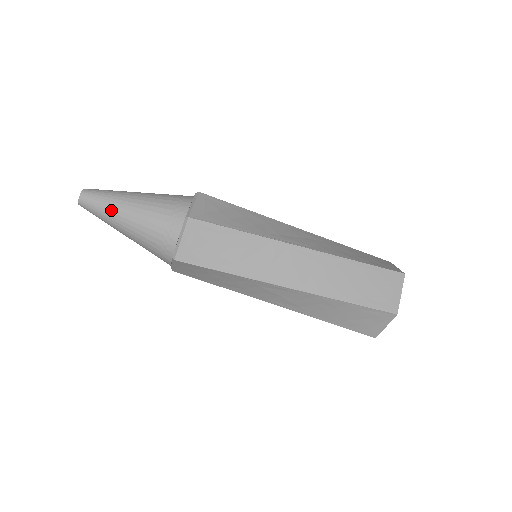
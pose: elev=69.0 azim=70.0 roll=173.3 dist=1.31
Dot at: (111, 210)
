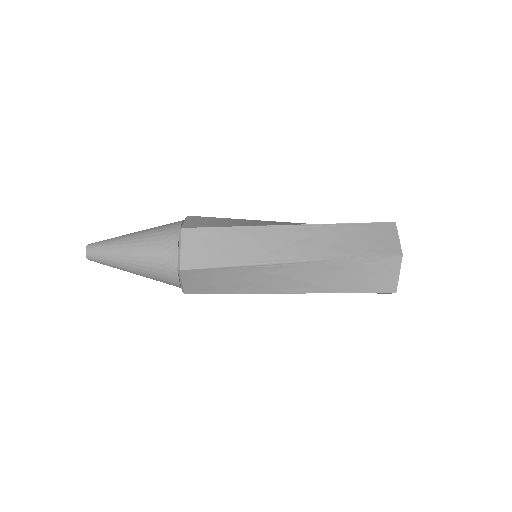
Dot at: (115, 250)
